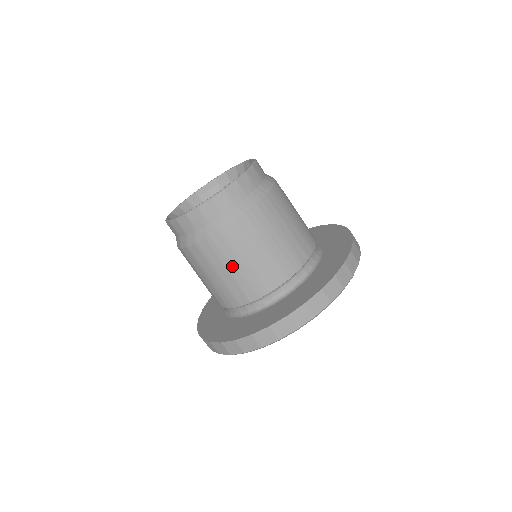
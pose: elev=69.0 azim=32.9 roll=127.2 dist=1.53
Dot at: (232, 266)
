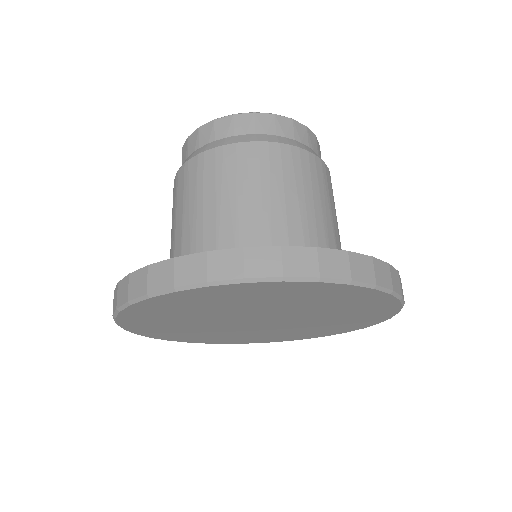
Dot at: (188, 204)
